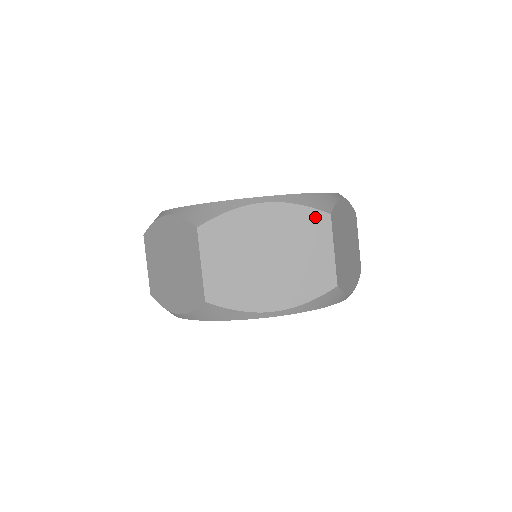
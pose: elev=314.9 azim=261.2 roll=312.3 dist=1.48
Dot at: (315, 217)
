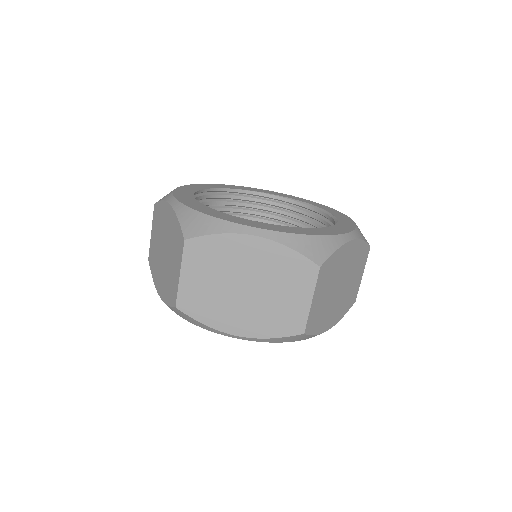
Dot at: (365, 250)
